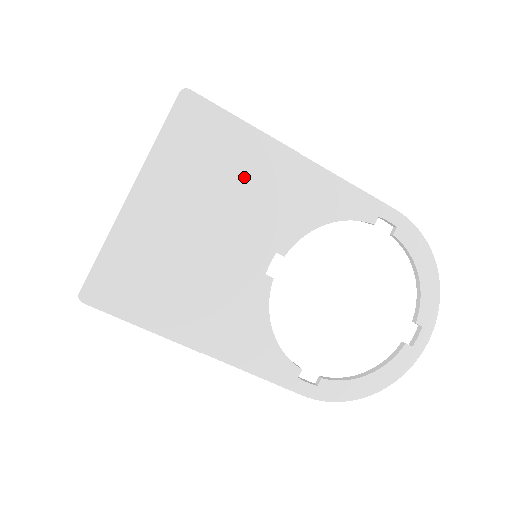
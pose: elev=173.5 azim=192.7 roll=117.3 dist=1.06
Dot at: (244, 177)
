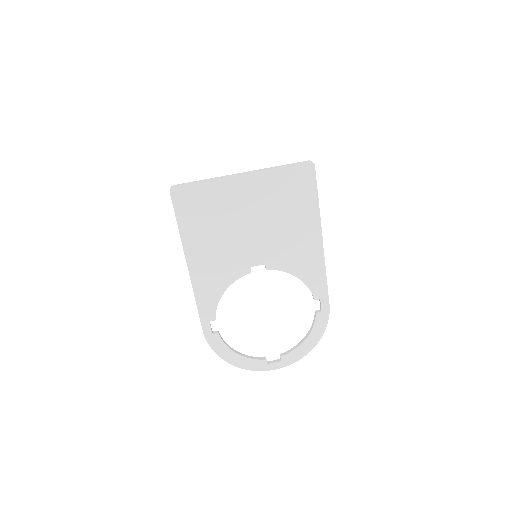
Dot at: (291, 222)
